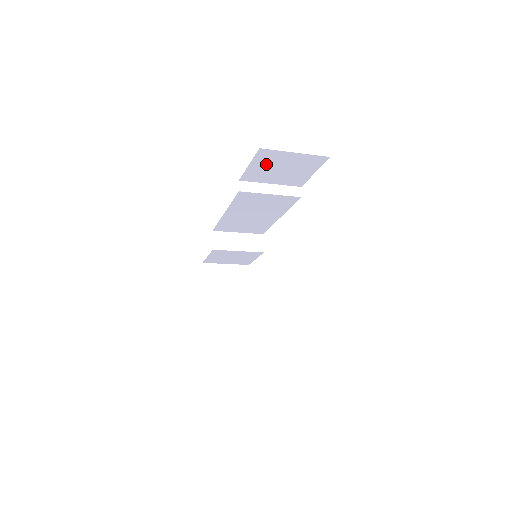
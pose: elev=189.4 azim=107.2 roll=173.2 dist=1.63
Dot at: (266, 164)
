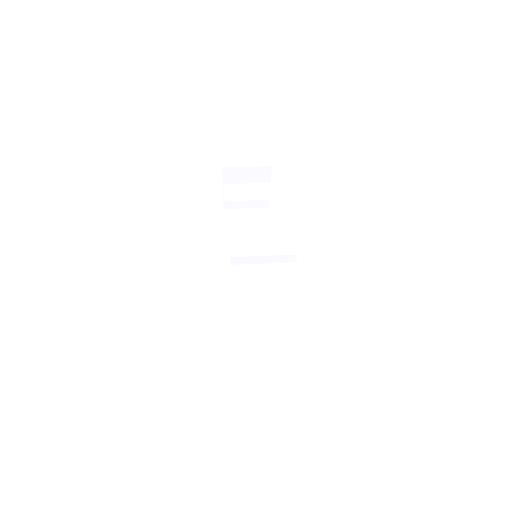
Dot at: occluded
